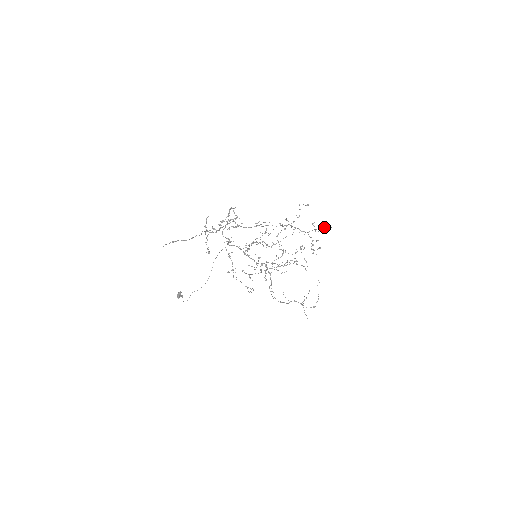
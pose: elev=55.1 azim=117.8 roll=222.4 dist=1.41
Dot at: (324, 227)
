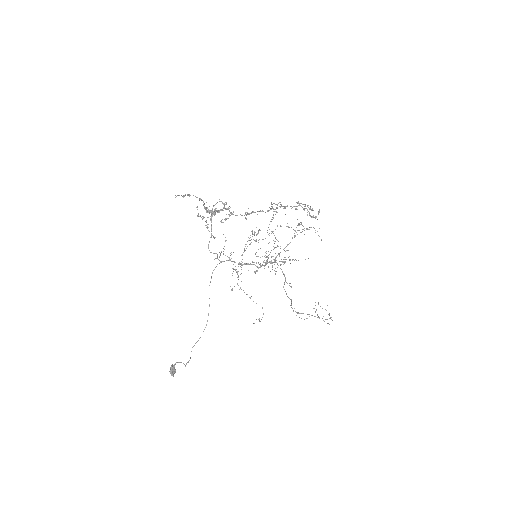
Dot at: (308, 207)
